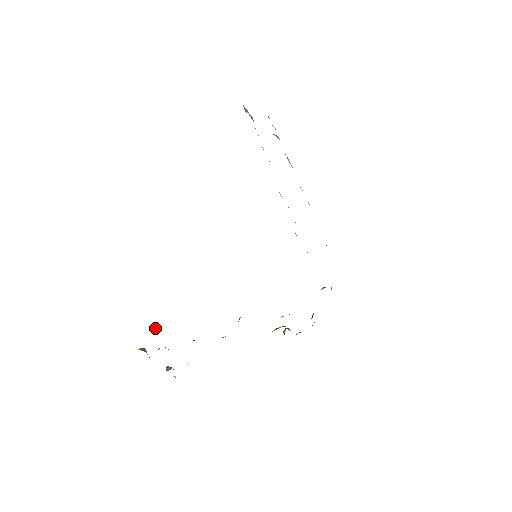
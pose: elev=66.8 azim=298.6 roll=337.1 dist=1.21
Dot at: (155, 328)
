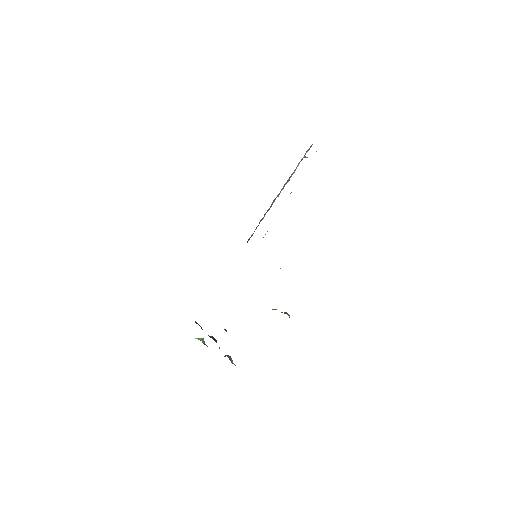
Dot at: occluded
